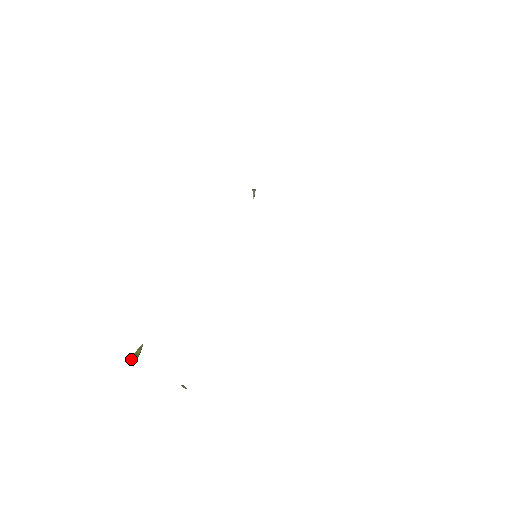
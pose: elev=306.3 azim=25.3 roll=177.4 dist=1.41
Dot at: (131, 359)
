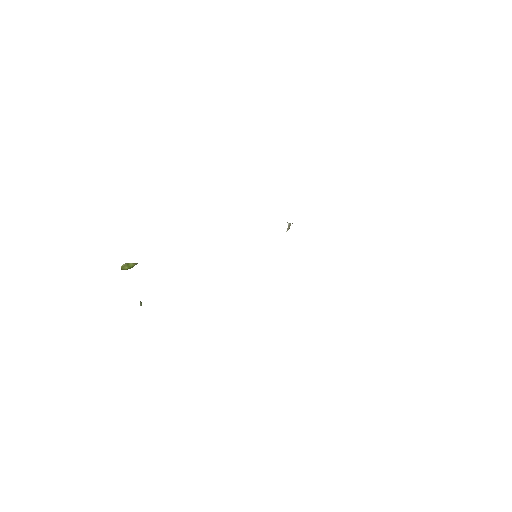
Dot at: (123, 265)
